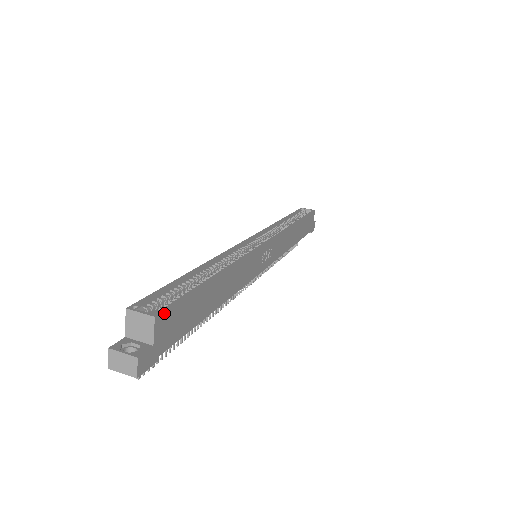
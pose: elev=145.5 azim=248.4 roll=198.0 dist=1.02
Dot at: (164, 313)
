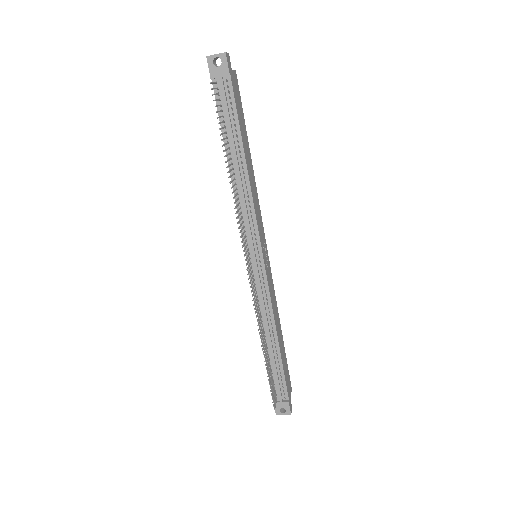
Dot at: (237, 81)
